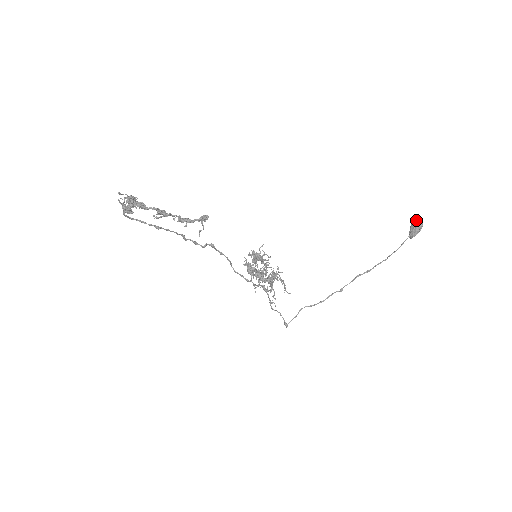
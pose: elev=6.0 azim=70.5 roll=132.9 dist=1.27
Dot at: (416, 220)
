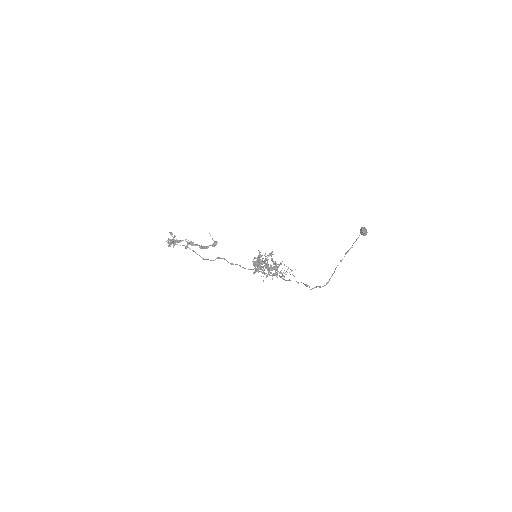
Dot at: occluded
